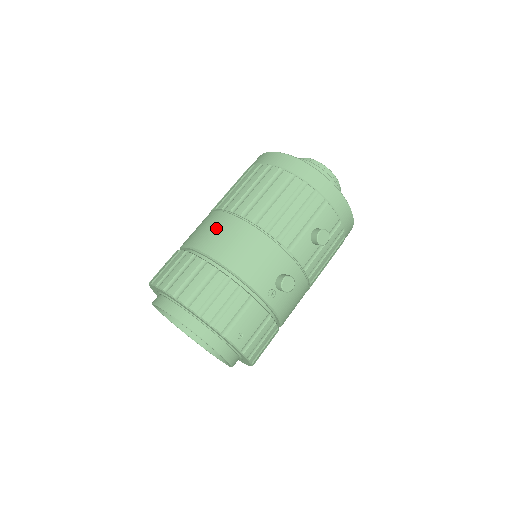
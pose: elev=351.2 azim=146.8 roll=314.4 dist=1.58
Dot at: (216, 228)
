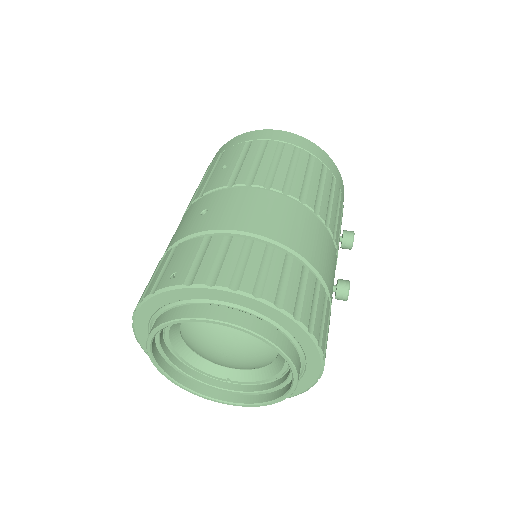
Dot at: (277, 211)
